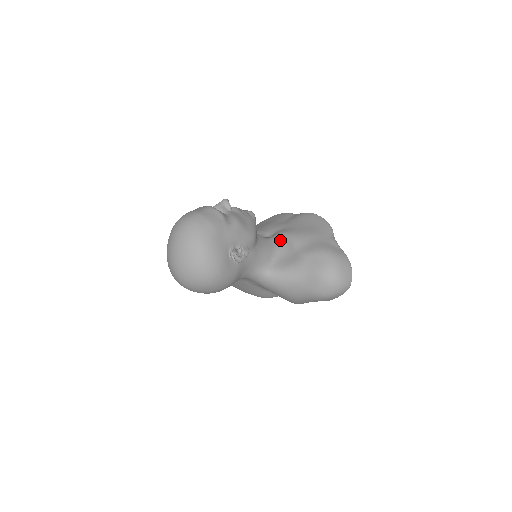
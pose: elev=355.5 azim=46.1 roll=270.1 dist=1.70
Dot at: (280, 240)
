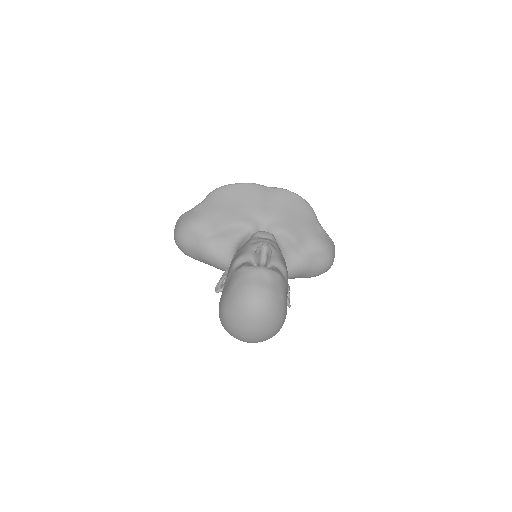
Dot at: (280, 239)
